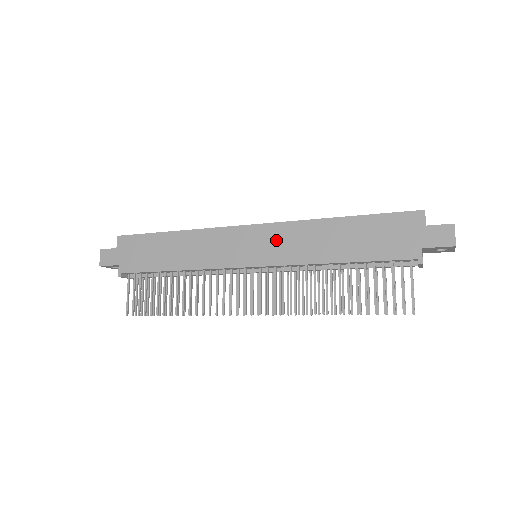
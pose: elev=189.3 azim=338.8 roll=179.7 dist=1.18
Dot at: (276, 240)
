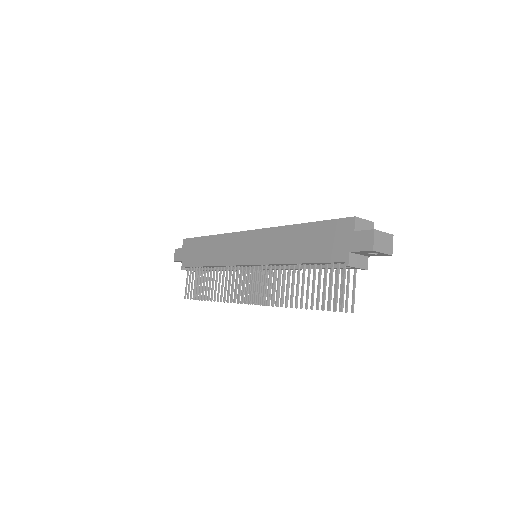
Dot at: (261, 243)
